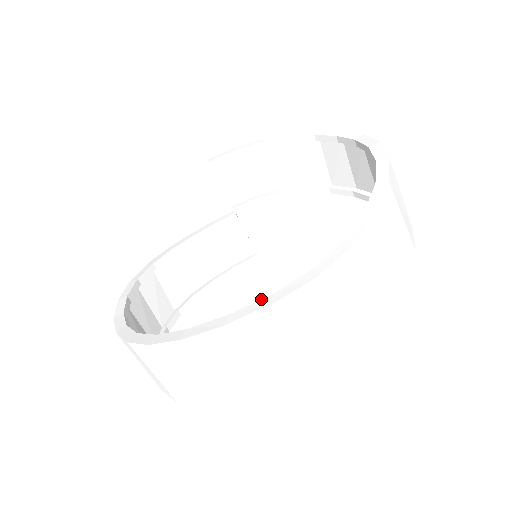
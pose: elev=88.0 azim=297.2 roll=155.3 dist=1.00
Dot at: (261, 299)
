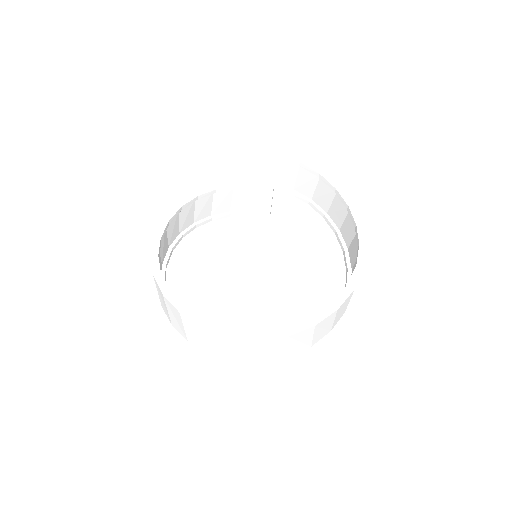
Dot at: (228, 327)
